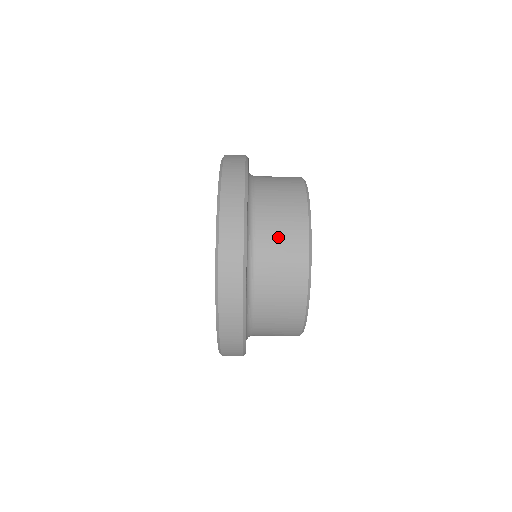
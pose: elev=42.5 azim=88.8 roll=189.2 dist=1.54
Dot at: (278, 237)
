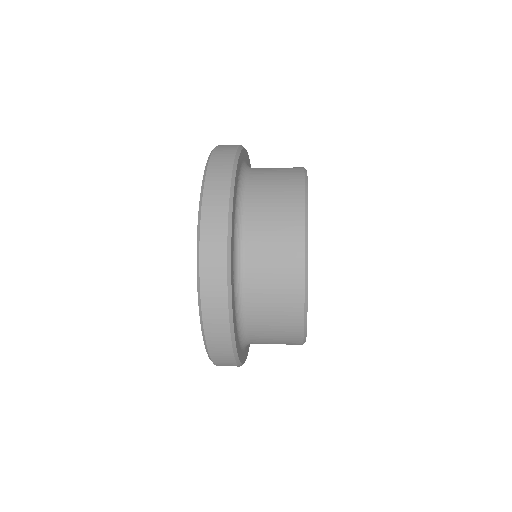
Dot at: (270, 229)
